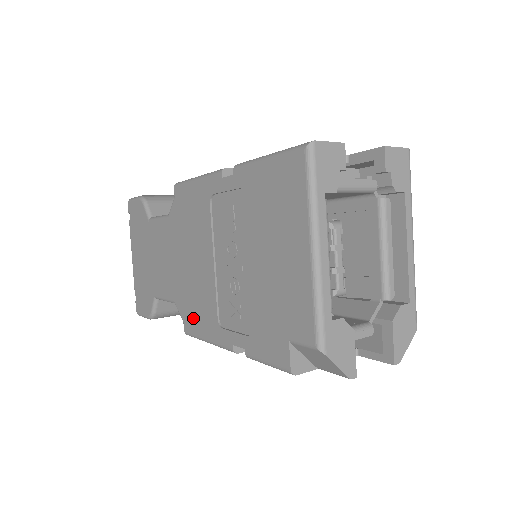
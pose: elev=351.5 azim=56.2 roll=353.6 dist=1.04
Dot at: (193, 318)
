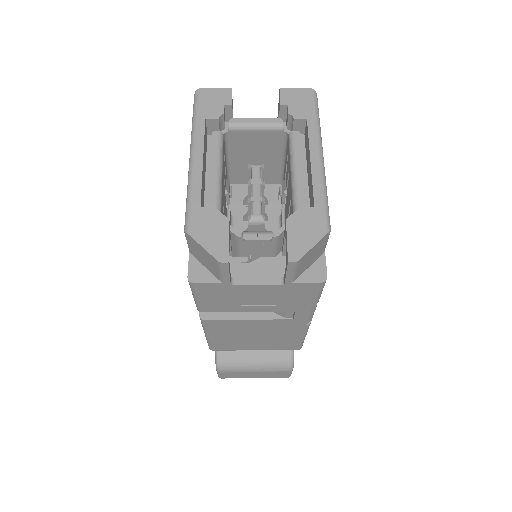
Dot at: occluded
